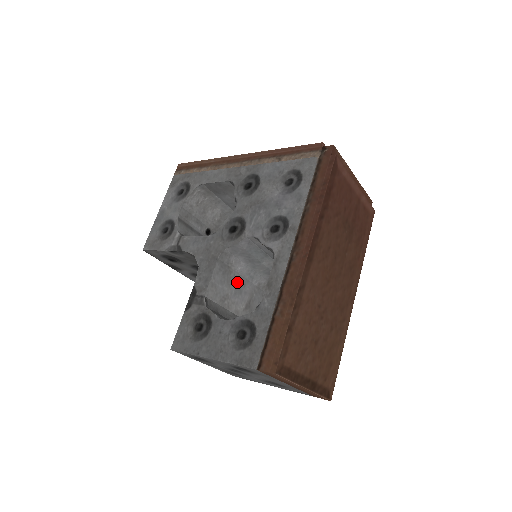
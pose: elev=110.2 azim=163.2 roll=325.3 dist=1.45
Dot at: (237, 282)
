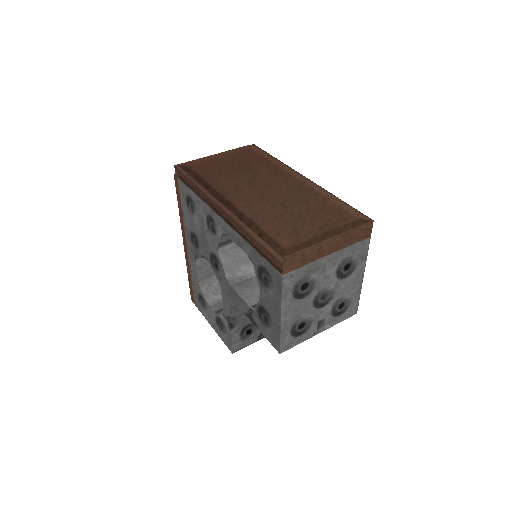
Dot at: occluded
